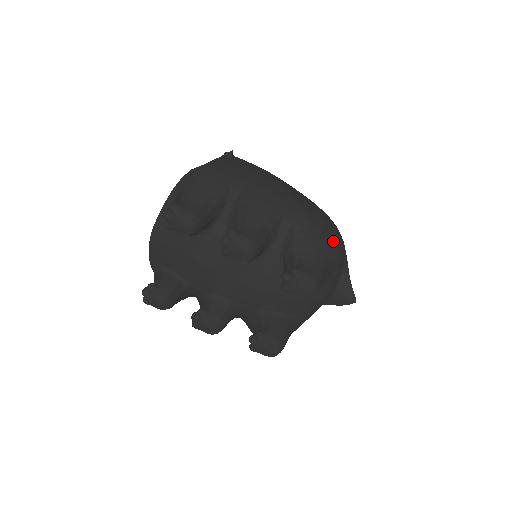
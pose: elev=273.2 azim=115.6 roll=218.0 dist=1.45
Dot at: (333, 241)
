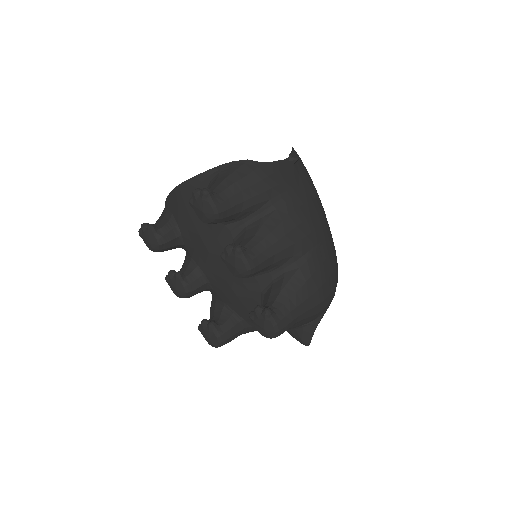
Dot at: (321, 301)
